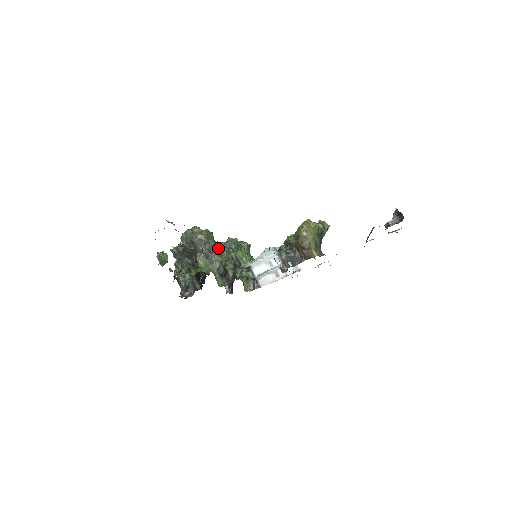
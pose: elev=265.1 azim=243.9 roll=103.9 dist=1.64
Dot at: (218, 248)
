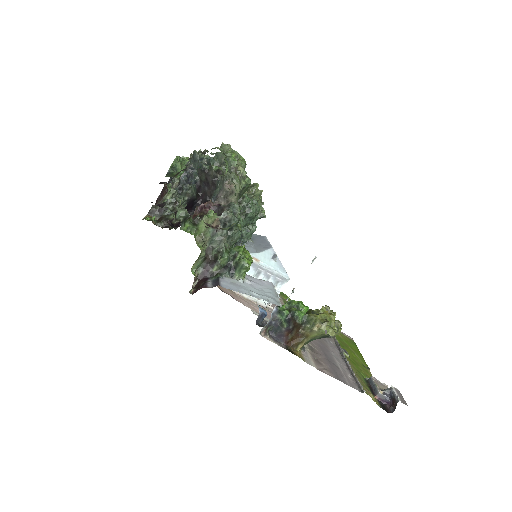
Dot at: (236, 226)
